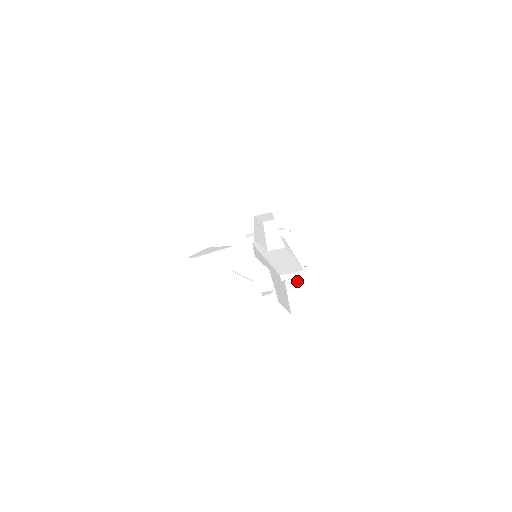
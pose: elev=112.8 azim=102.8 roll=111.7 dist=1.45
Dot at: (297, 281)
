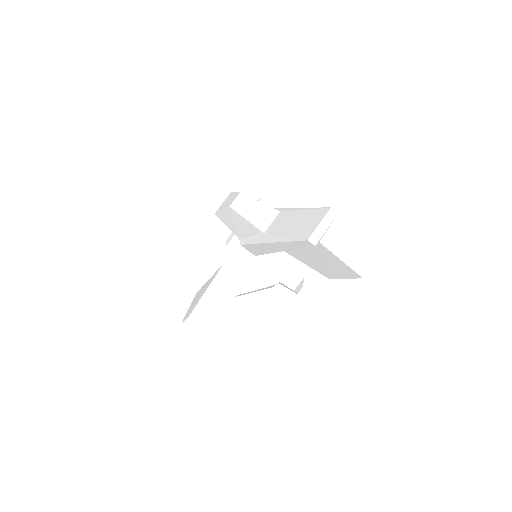
Dot at: (333, 230)
